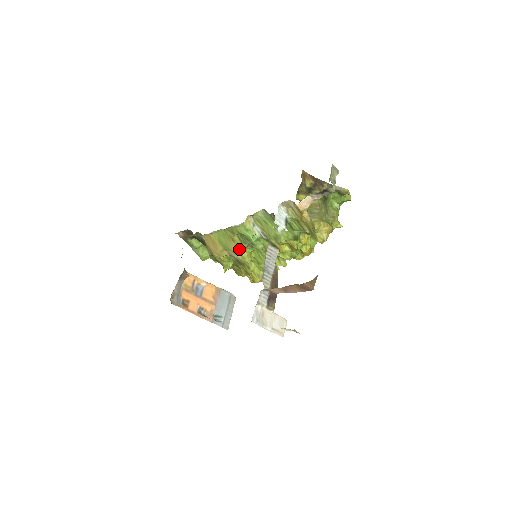
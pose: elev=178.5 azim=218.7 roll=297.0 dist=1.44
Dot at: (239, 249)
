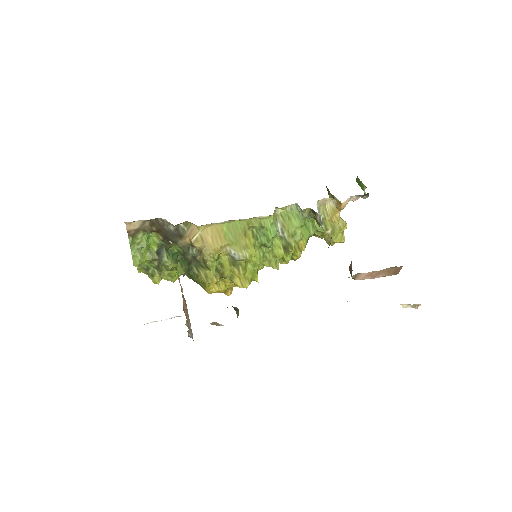
Dot at: (248, 245)
